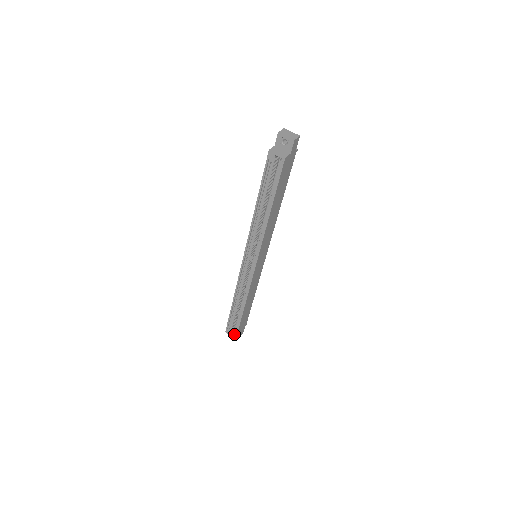
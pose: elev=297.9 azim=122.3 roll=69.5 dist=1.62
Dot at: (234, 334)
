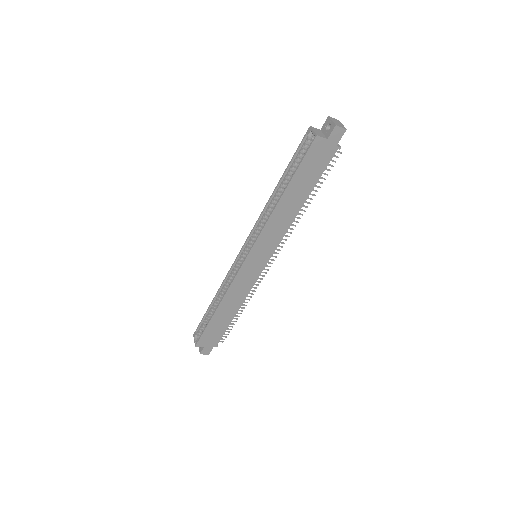
Dot at: (197, 340)
